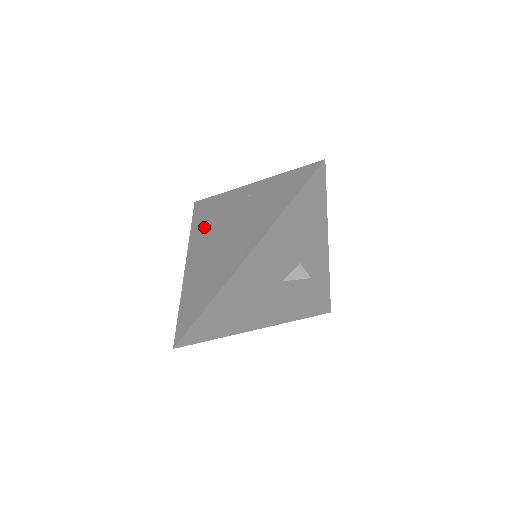
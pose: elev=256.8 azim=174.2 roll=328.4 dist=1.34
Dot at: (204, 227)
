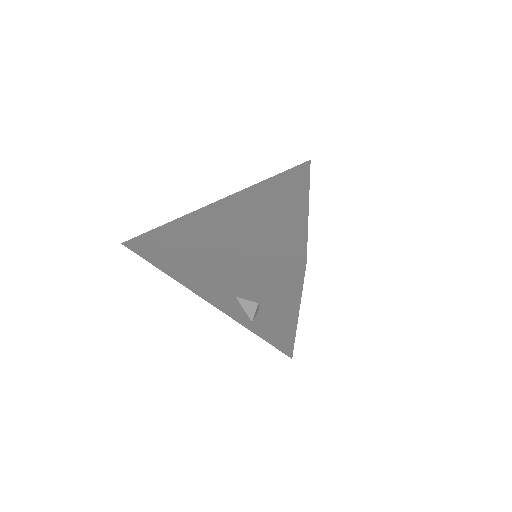
Dot at: (263, 189)
